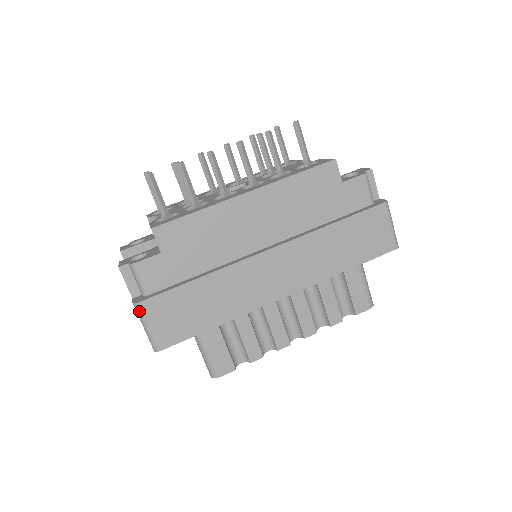
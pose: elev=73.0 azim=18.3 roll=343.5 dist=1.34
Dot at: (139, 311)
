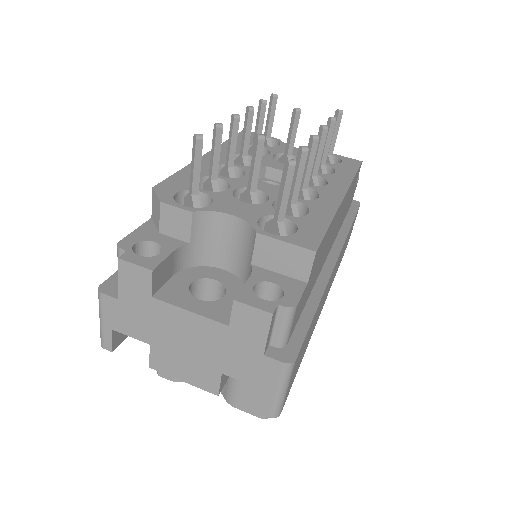
Dot at: (290, 372)
